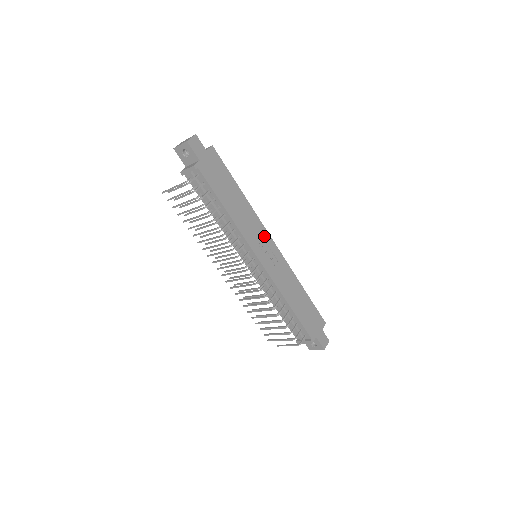
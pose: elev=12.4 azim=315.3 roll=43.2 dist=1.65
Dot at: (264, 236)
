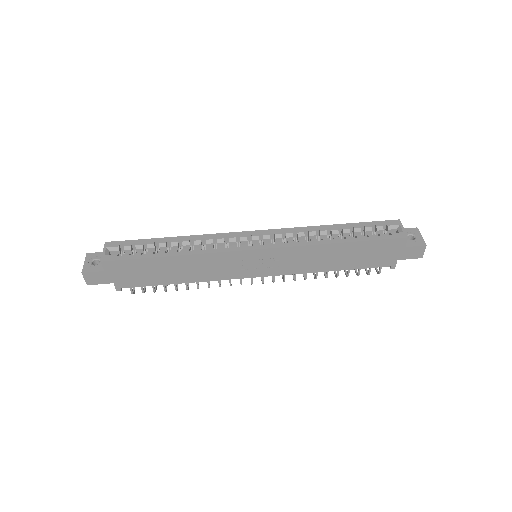
Dot at: (239, 257)
